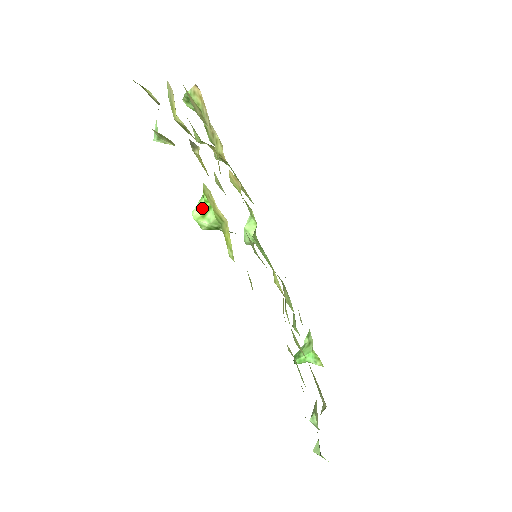
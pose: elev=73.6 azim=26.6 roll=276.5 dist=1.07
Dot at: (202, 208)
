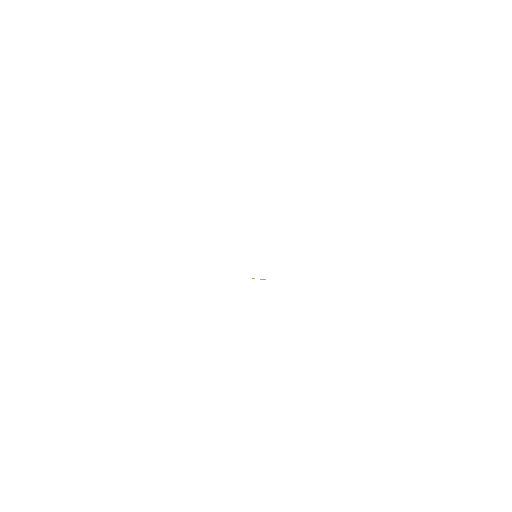
Dot at: occluded
